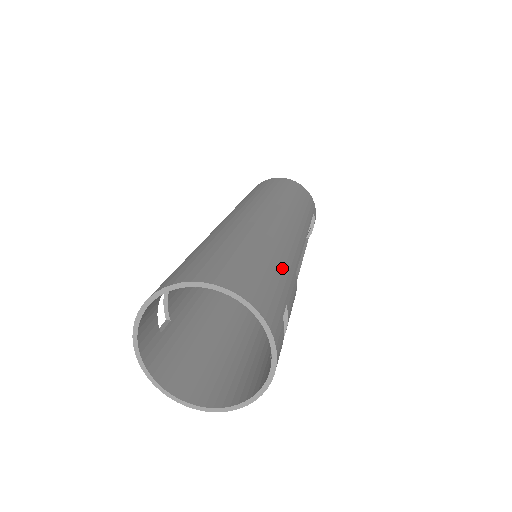
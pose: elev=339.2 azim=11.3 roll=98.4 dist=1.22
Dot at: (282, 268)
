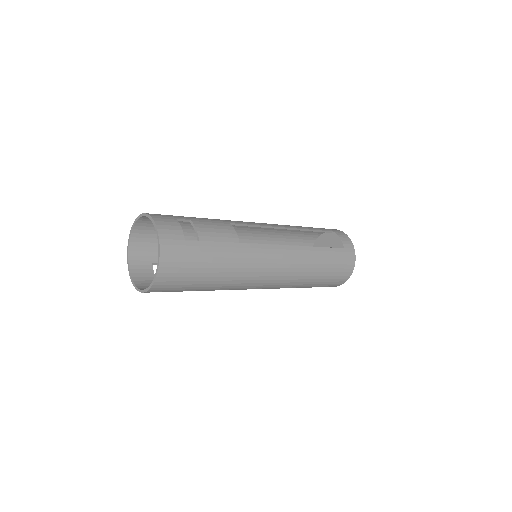
Dot at: (203, 218)
